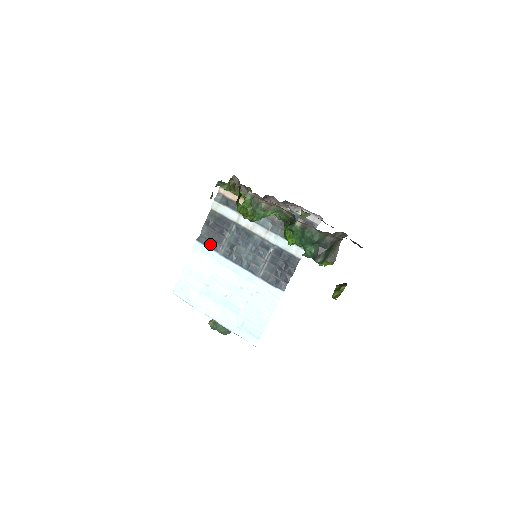
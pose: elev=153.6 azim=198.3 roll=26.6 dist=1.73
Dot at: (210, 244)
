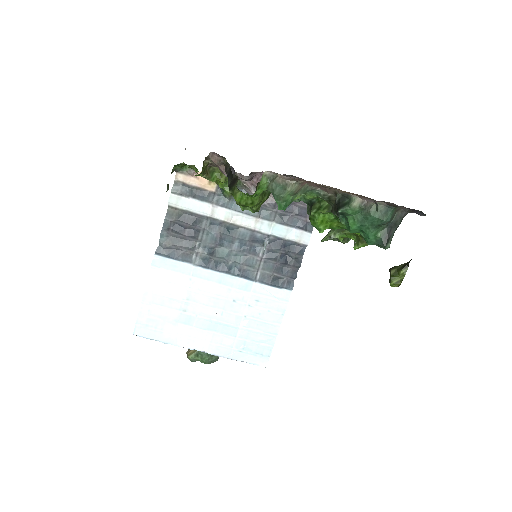
Dot at: (177, 255)
